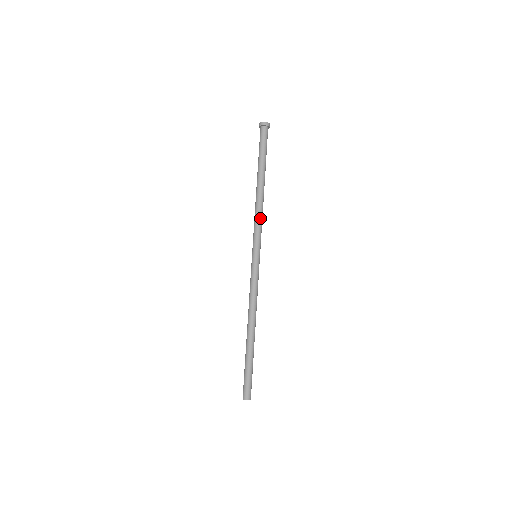
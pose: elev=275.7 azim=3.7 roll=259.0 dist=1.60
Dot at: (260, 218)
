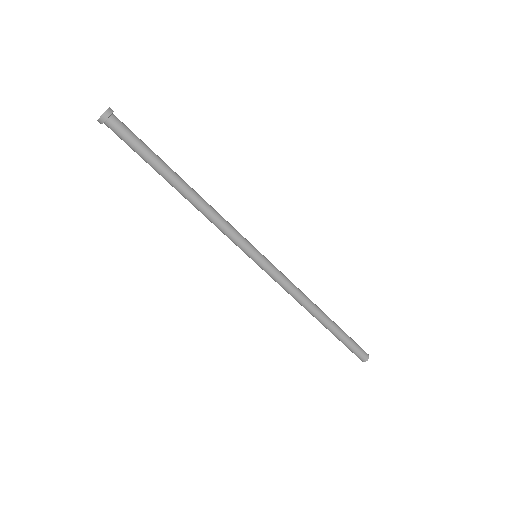
Dot at: (223, 220)
